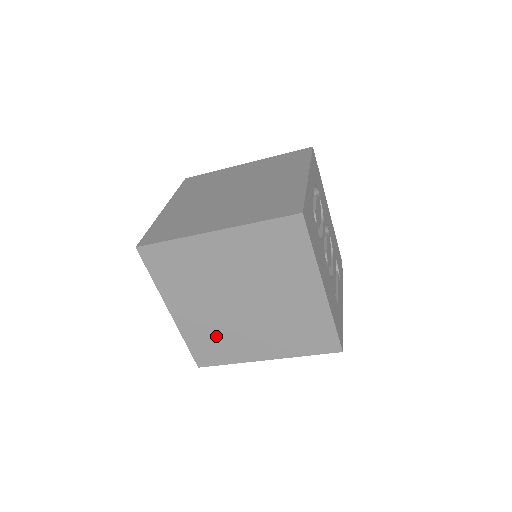
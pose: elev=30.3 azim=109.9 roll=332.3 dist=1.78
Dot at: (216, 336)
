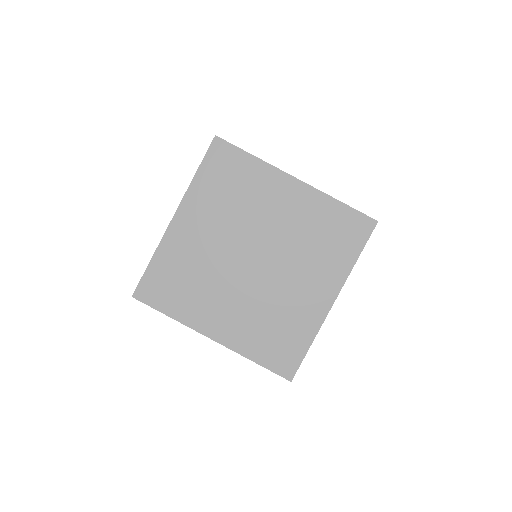
Dot at: (269, 323)
